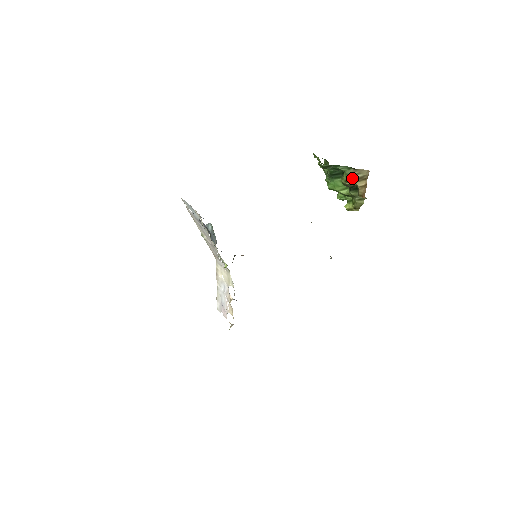
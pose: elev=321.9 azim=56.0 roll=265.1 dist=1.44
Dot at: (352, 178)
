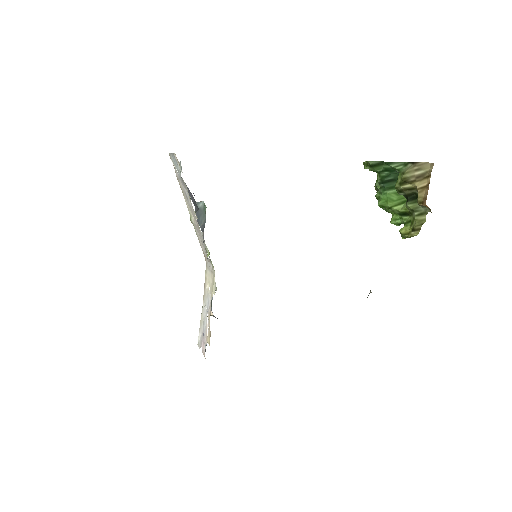
Dot at: (409, 177)
